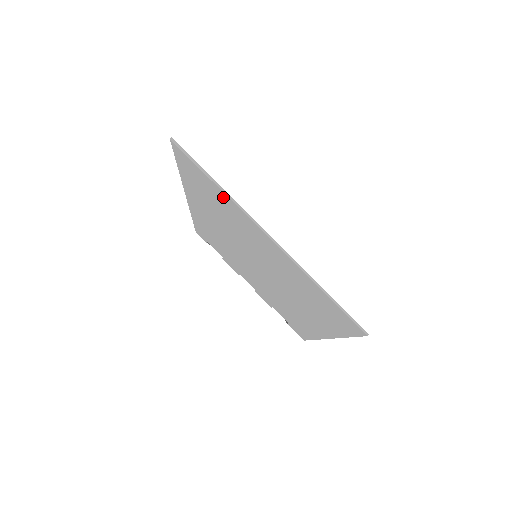
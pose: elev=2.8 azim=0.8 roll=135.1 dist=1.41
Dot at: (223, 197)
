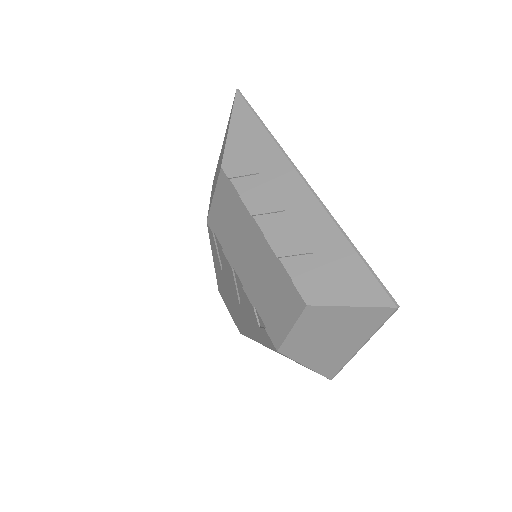
Dot at: (269, 140)
